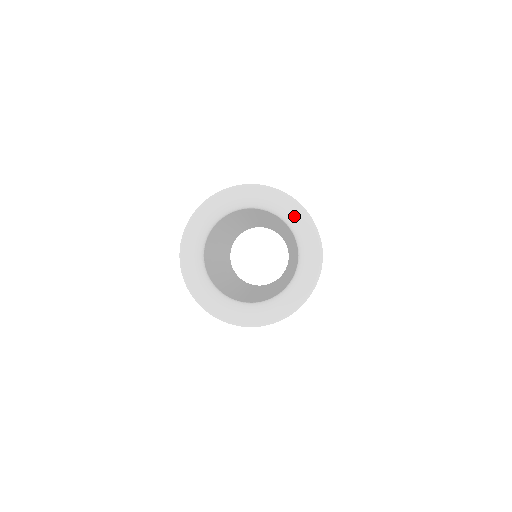
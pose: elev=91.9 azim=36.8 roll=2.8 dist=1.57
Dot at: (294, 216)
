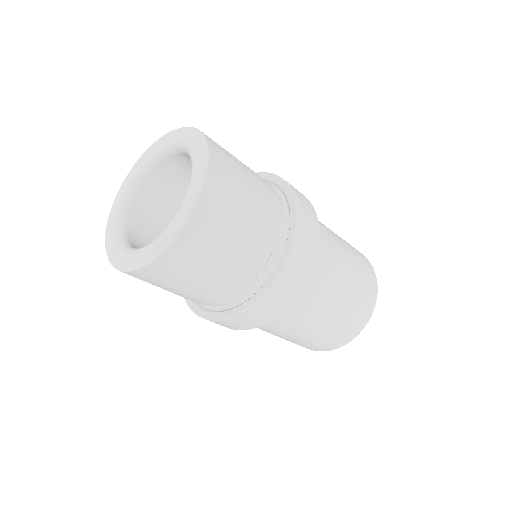
Dot at: (195, 156)
